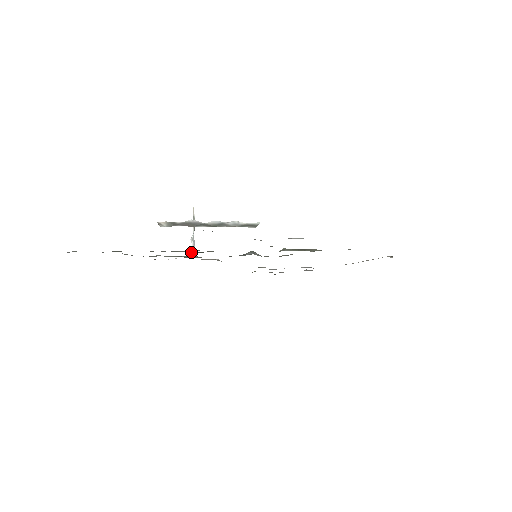
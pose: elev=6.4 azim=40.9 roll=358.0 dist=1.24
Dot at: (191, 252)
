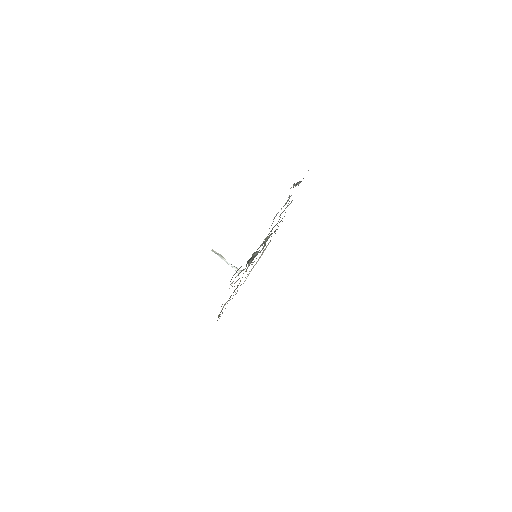
Dot at: occluded
